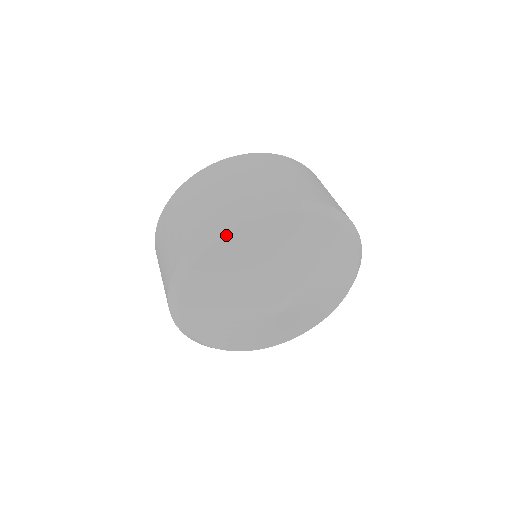
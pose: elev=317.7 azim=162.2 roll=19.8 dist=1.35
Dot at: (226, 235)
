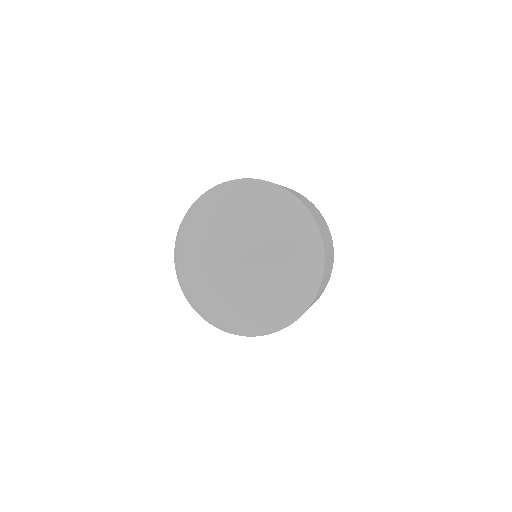
Dot at: (177, 251)
